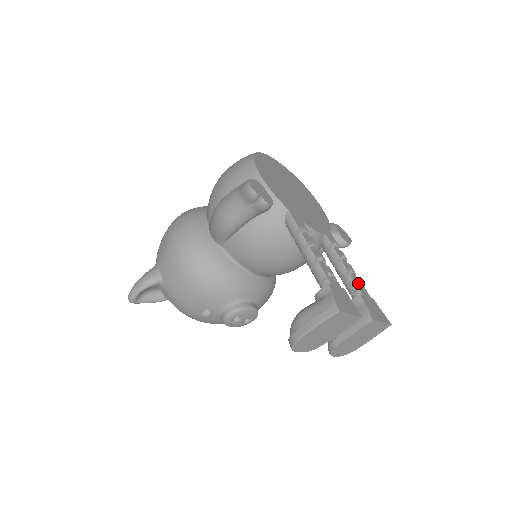
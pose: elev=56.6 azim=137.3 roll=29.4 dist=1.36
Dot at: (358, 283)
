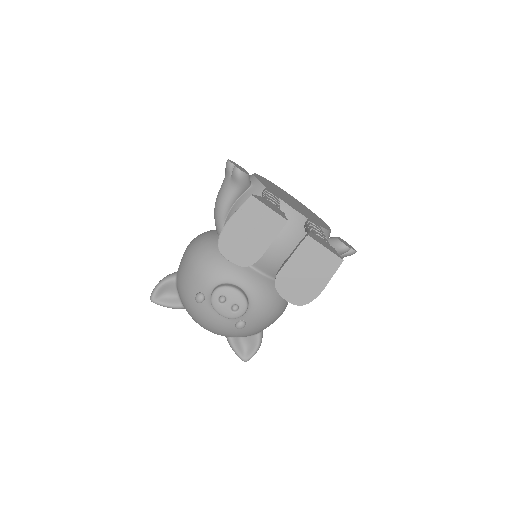
Dot at: (321, 237)
